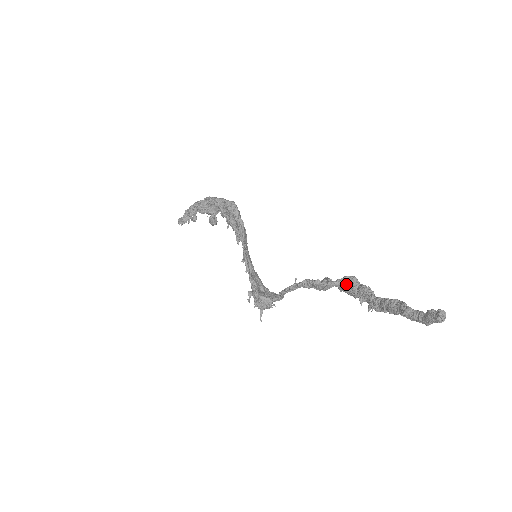
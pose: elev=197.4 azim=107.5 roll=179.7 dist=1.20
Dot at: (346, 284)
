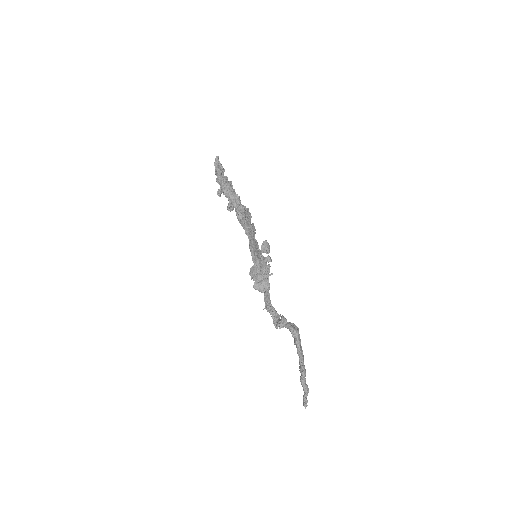
Dot at: (290, 331)
